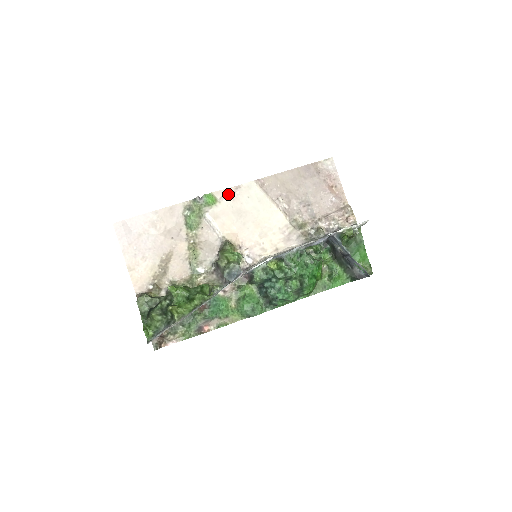
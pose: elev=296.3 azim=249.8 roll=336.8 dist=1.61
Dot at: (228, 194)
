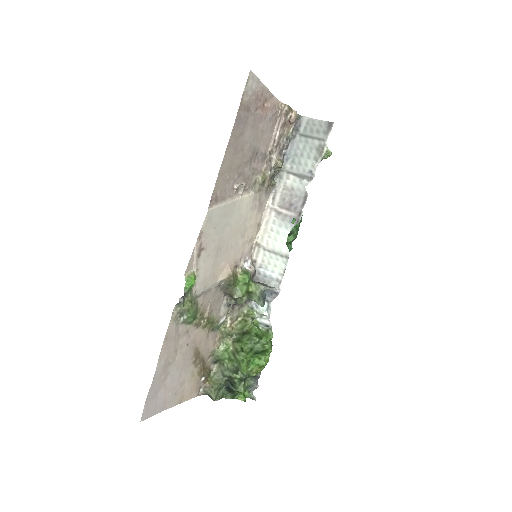
Dot at: (198, 254)
